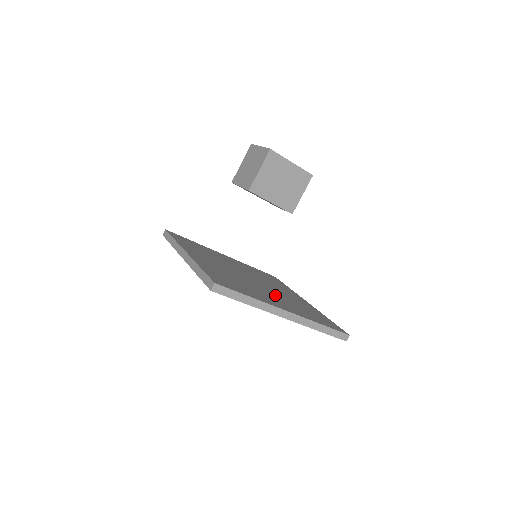
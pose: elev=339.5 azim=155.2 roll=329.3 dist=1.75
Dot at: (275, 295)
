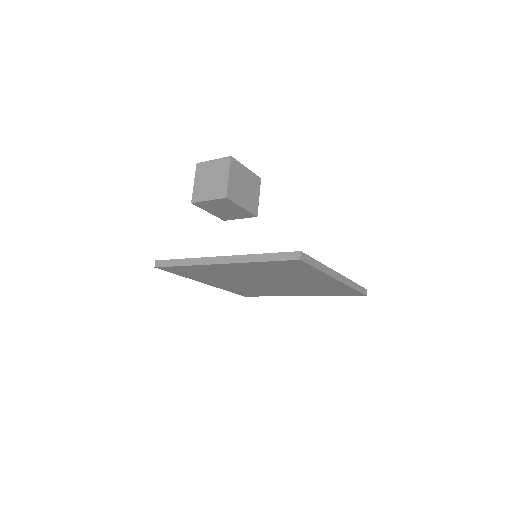
Dot at: occluded
